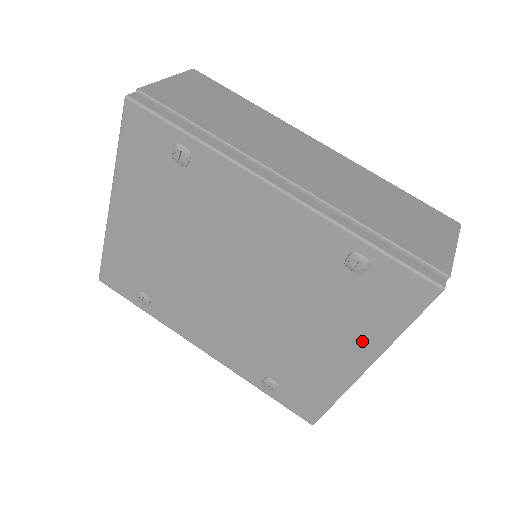
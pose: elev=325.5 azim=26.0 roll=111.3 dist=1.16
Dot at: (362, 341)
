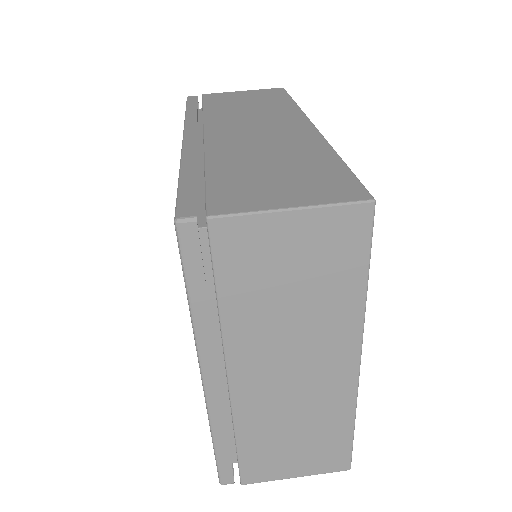
Dot at: occluded
